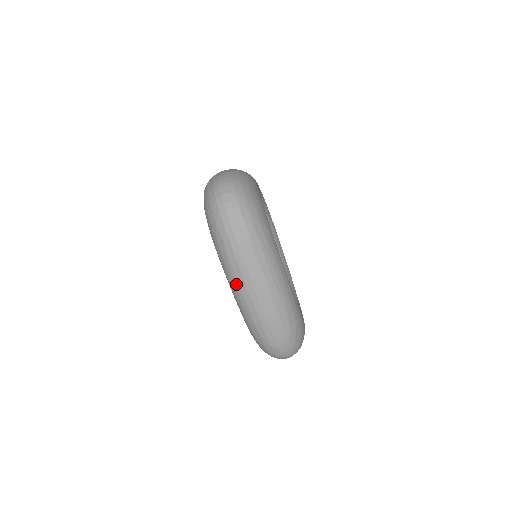
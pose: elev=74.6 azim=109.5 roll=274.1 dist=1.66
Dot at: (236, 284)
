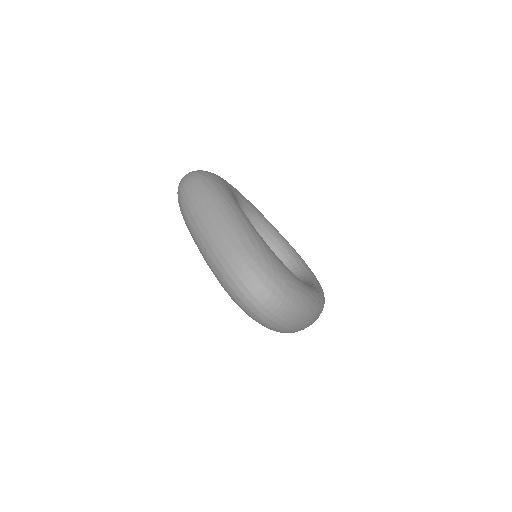
Dot at: (191, 229)
